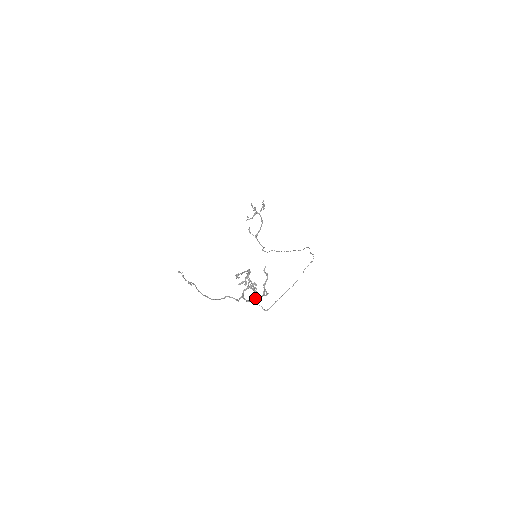
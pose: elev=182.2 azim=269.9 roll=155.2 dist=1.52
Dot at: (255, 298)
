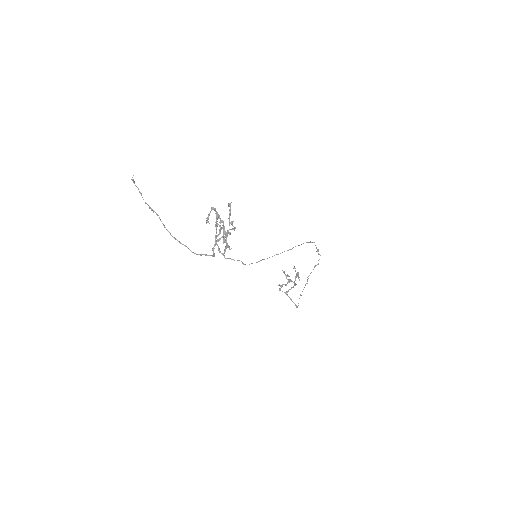
Dot at: occluded
